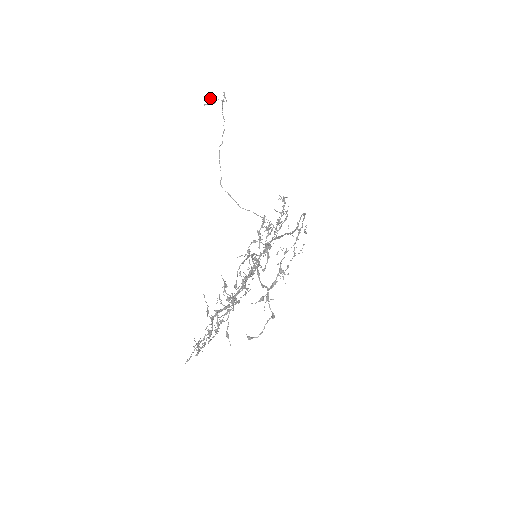
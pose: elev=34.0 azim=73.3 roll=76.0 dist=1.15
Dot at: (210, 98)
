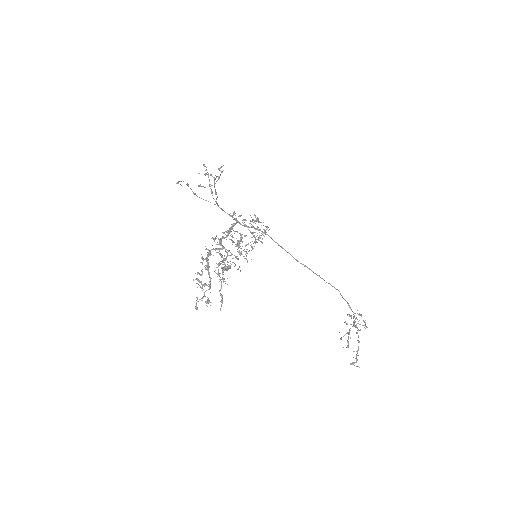
Dot at: occluded
